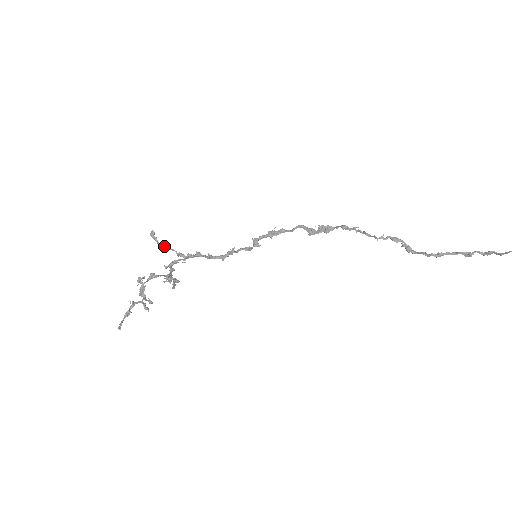
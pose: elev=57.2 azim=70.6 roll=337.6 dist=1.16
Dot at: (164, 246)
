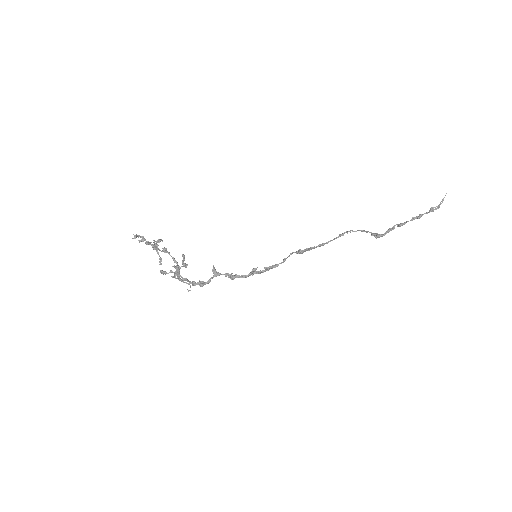
Dot at: (172, 271)
